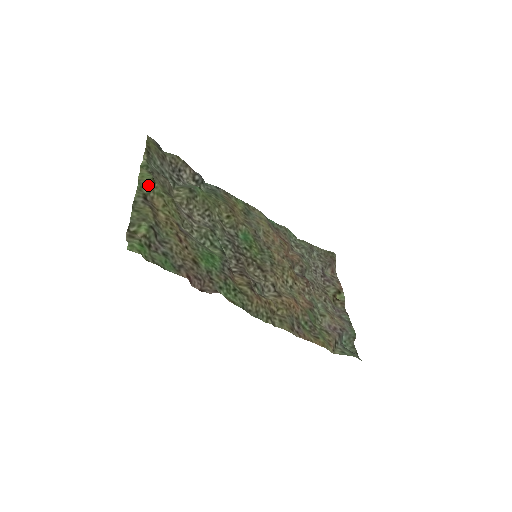
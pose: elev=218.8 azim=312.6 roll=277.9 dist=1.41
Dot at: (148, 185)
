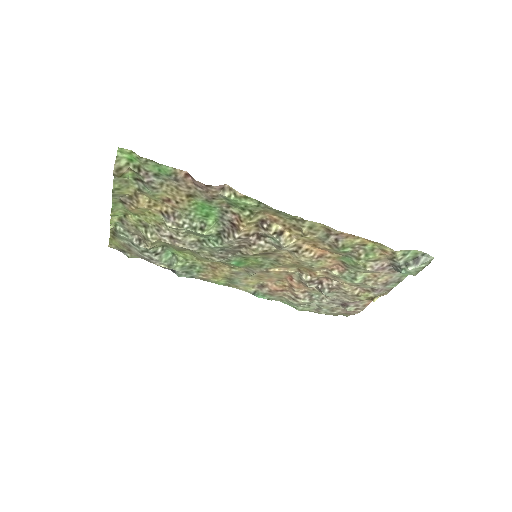
Dot at: (121, 209)
